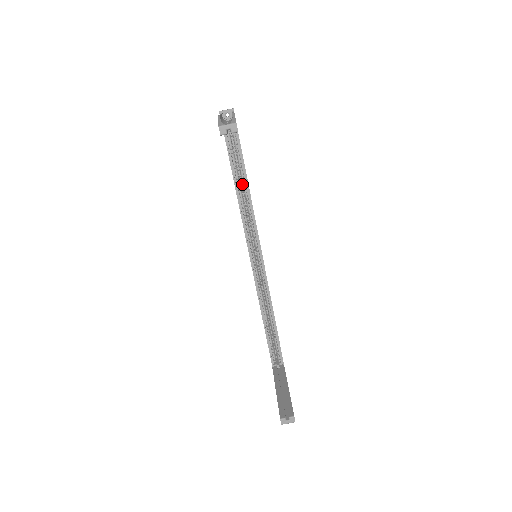
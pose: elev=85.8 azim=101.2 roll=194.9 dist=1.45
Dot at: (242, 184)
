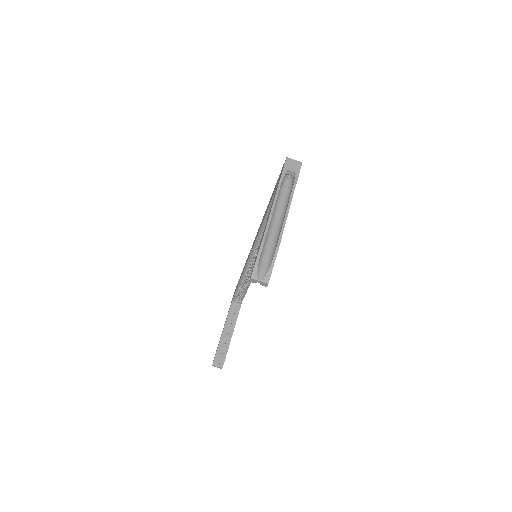
Dot at: occluded
